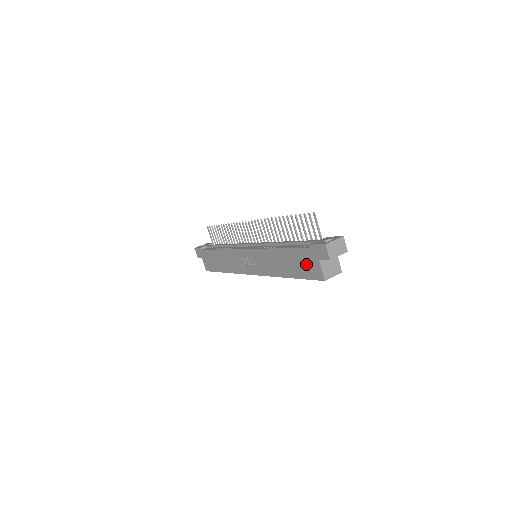
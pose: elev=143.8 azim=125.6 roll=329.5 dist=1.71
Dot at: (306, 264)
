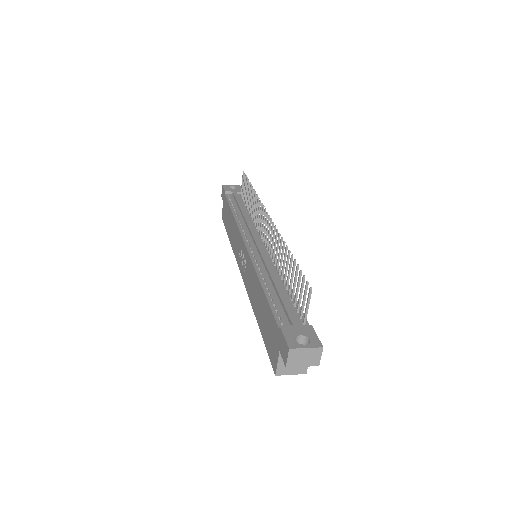
Dot at: (271, 336)
